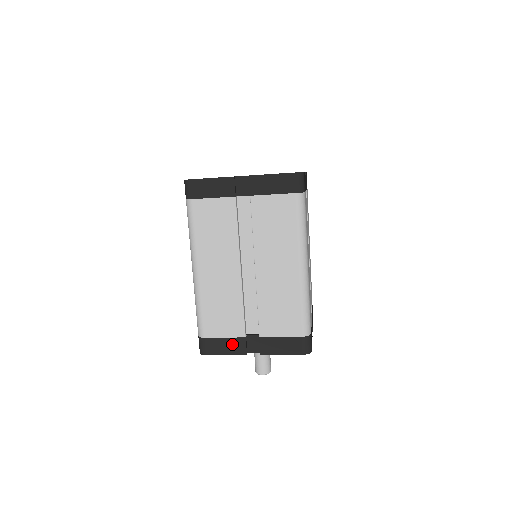
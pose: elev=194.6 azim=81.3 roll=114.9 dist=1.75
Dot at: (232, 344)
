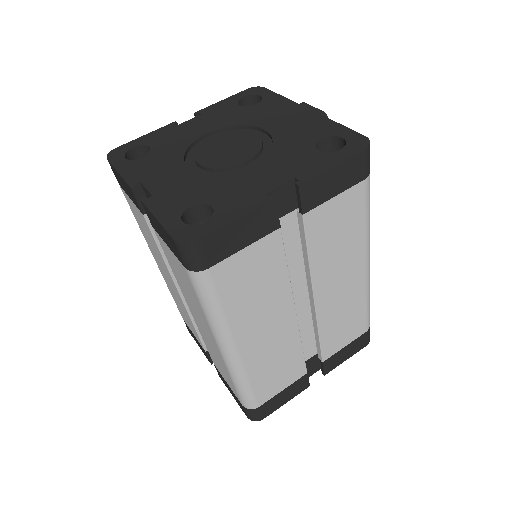
Dot at: (200, 345)
